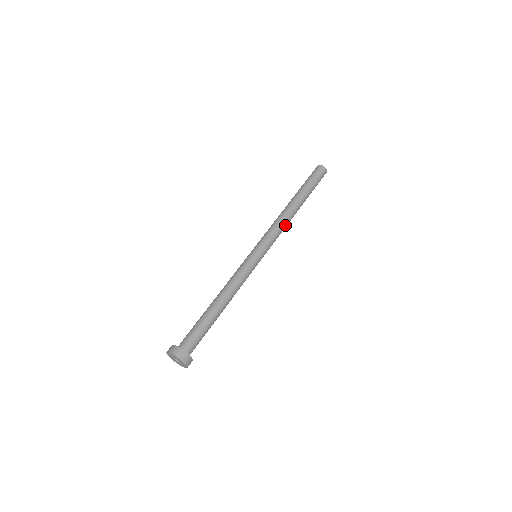
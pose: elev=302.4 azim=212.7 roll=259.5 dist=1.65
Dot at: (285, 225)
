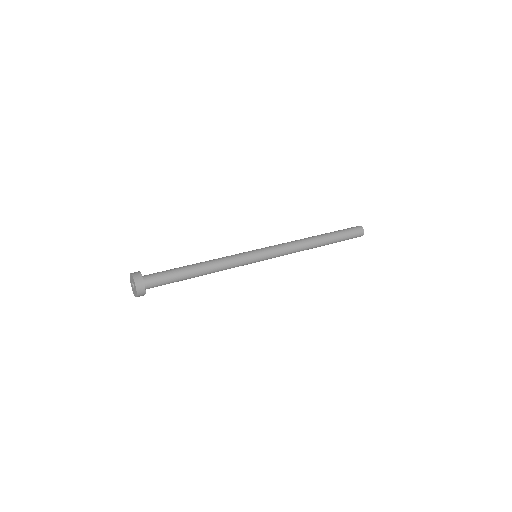
Dot at: (296, 244)
